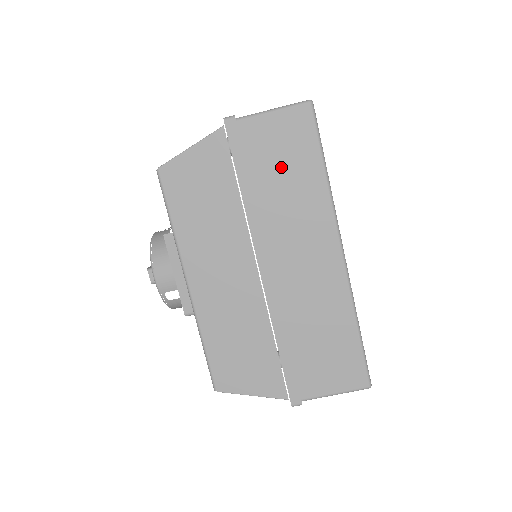
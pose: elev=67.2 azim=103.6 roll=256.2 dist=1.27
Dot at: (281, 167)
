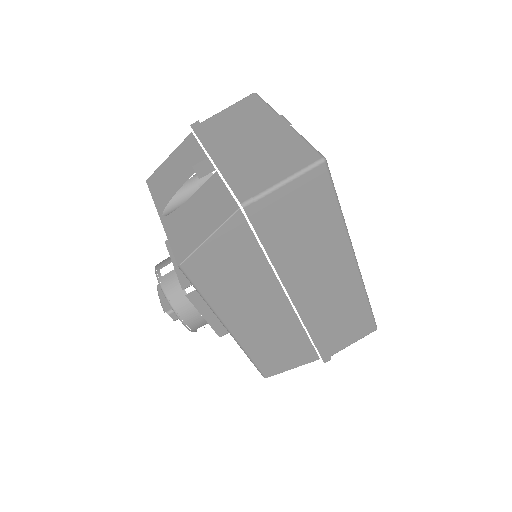
Dot at: (302, 224)
